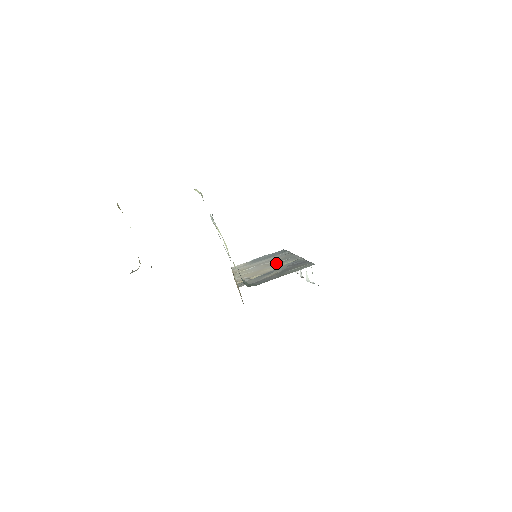
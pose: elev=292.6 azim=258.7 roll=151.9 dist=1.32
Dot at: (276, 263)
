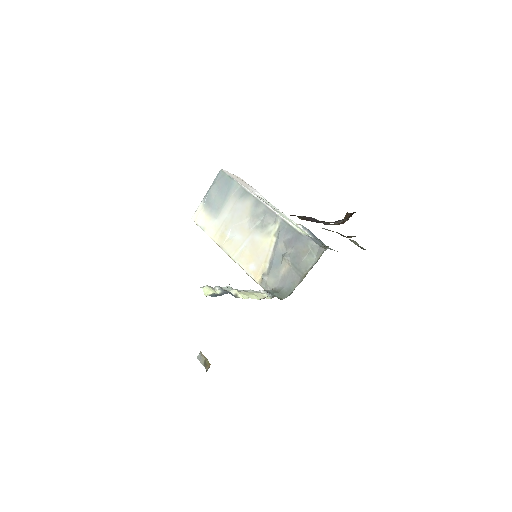
Dot at: (257, 228)
